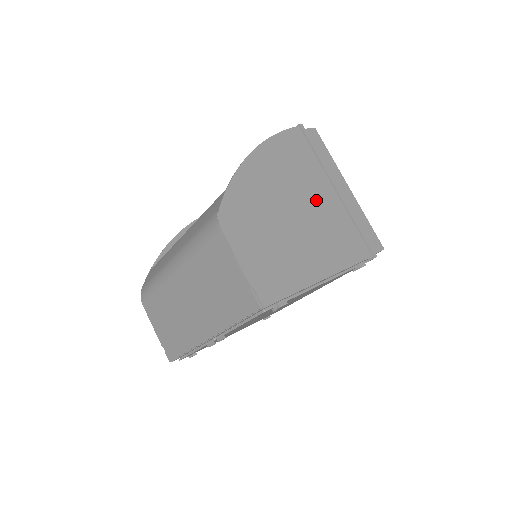
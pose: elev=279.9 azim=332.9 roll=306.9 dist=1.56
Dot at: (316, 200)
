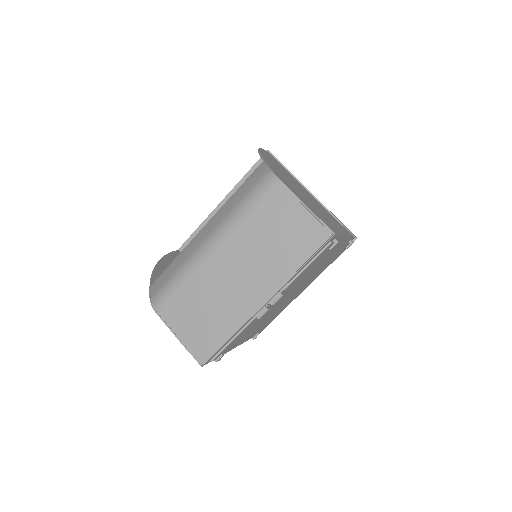
Dot at: (307, 193)
